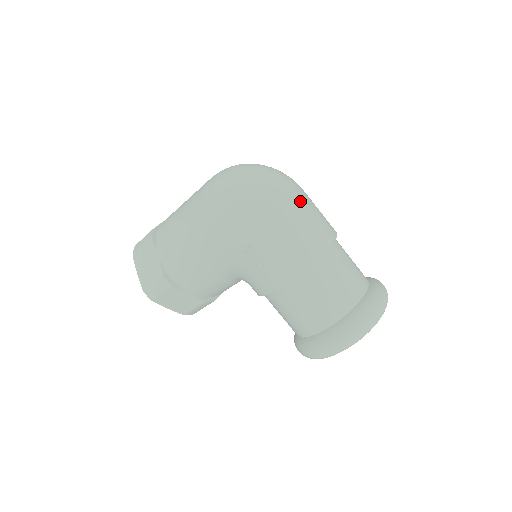
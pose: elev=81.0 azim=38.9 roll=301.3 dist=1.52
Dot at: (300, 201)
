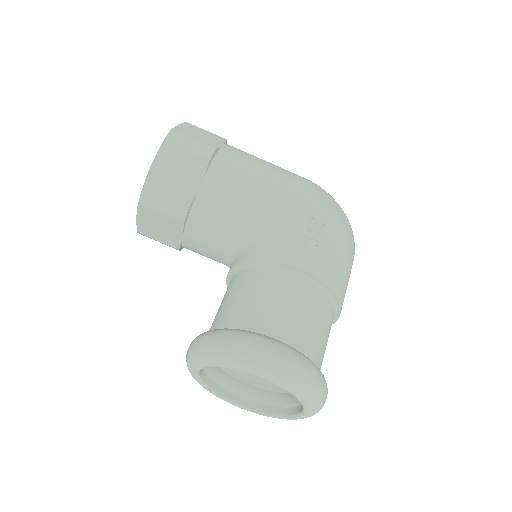
Dot at: occluded
